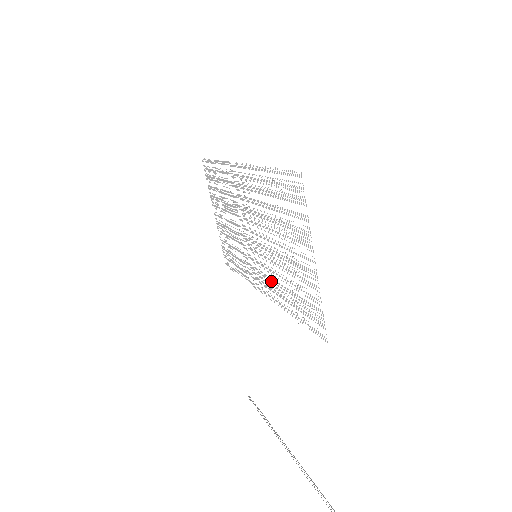
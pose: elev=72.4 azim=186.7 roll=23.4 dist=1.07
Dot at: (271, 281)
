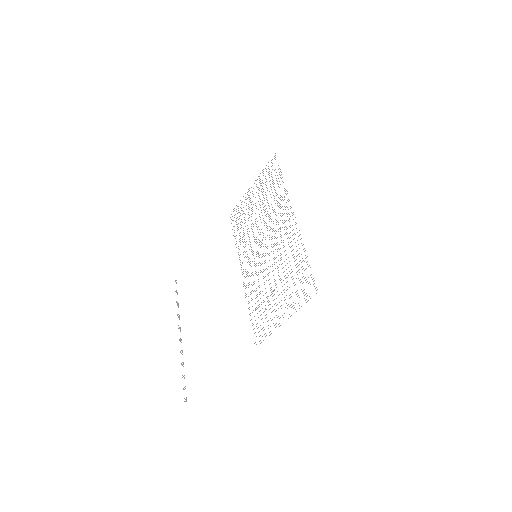
Dot at: occluded
